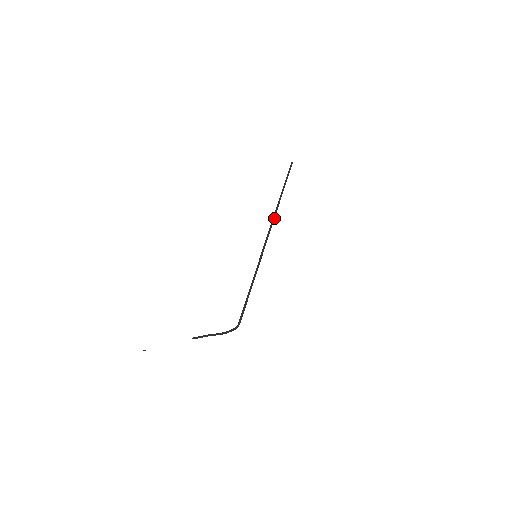
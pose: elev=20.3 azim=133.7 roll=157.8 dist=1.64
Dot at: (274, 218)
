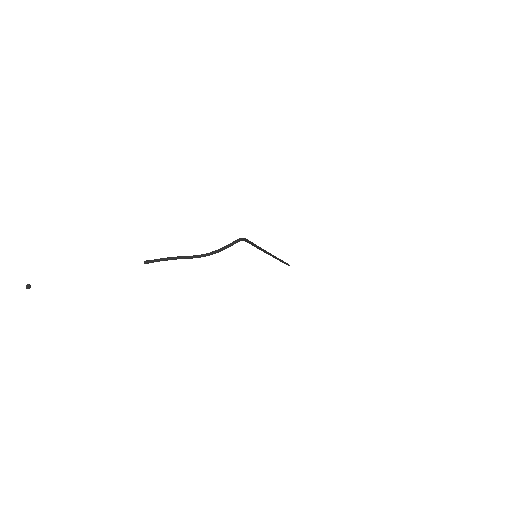
Dot at: (277, 258)
